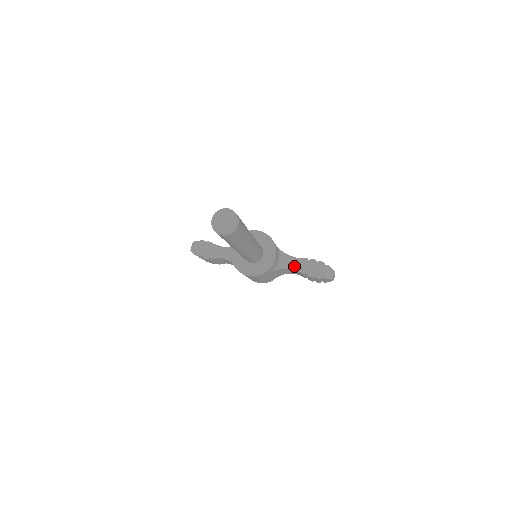
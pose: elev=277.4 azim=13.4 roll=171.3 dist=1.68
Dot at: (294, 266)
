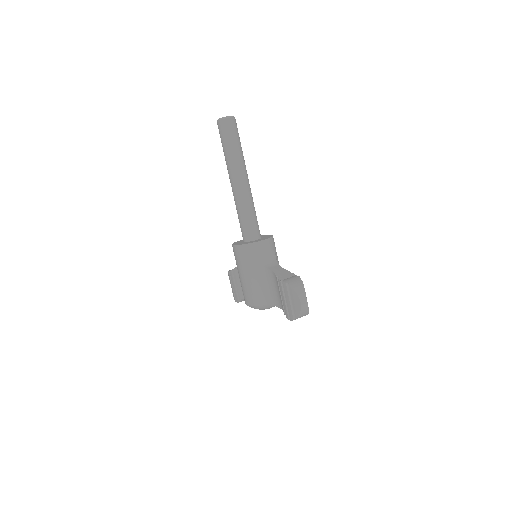
Dot at: (275, 270)
